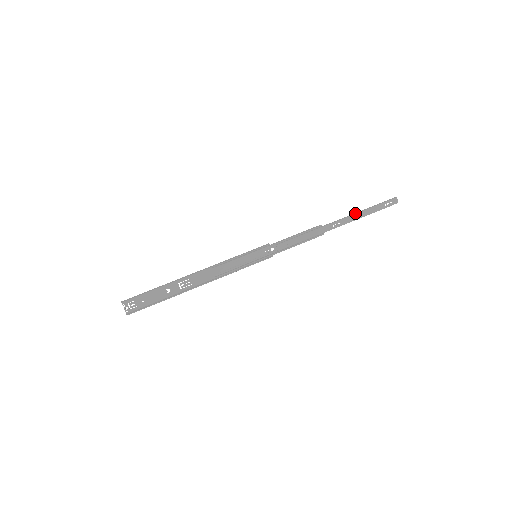
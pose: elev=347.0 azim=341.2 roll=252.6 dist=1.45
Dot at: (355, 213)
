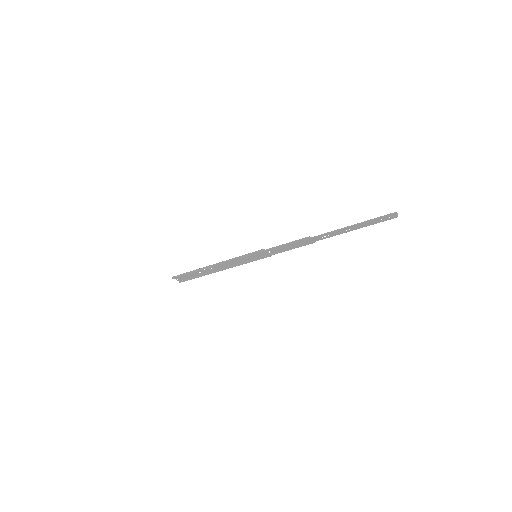
Dot at: (345, 228)
